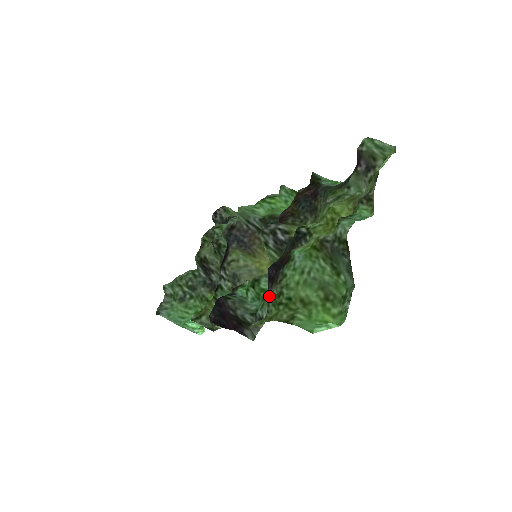
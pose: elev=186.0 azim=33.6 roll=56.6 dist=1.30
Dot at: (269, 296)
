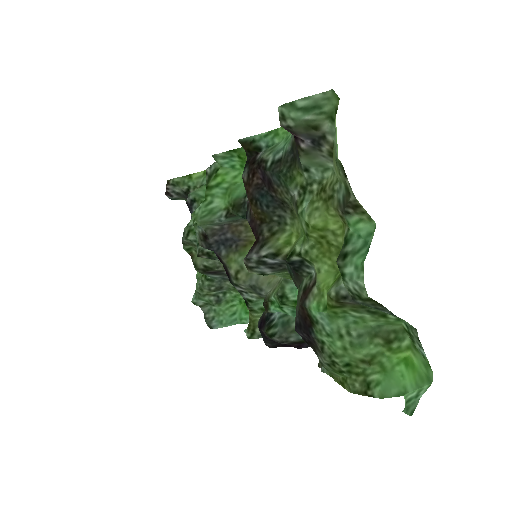
Dot at: (322, 365)
